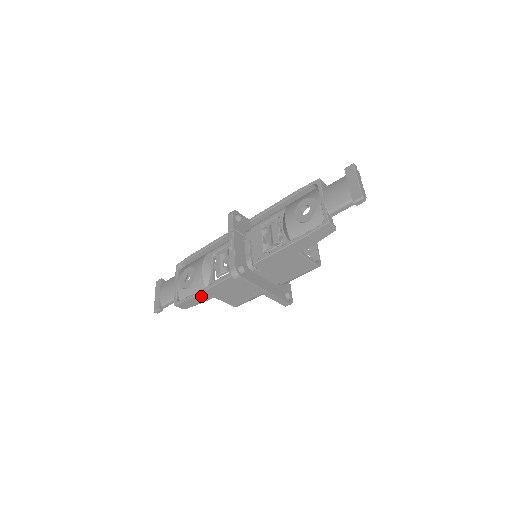
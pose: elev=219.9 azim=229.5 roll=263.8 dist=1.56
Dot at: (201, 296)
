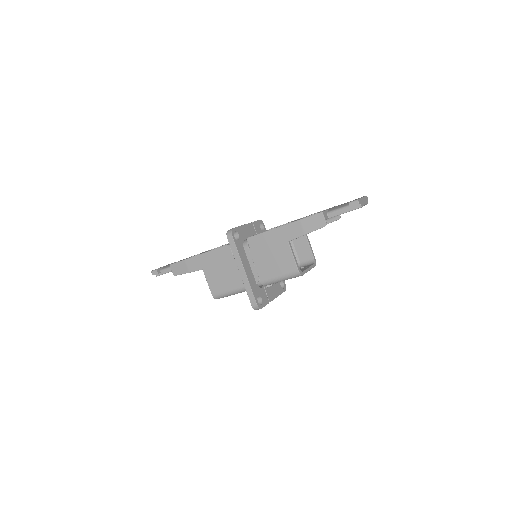
Dot at: (194, 261)
